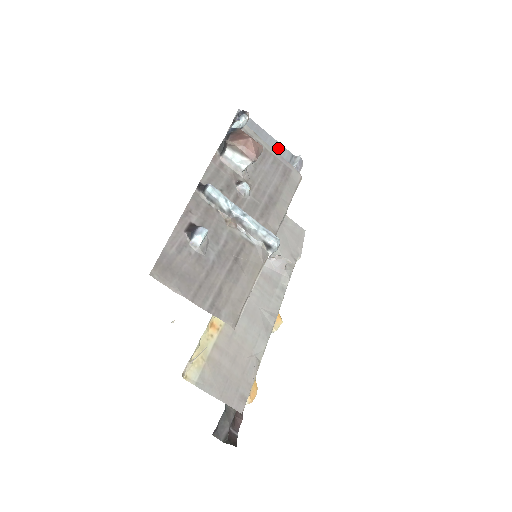
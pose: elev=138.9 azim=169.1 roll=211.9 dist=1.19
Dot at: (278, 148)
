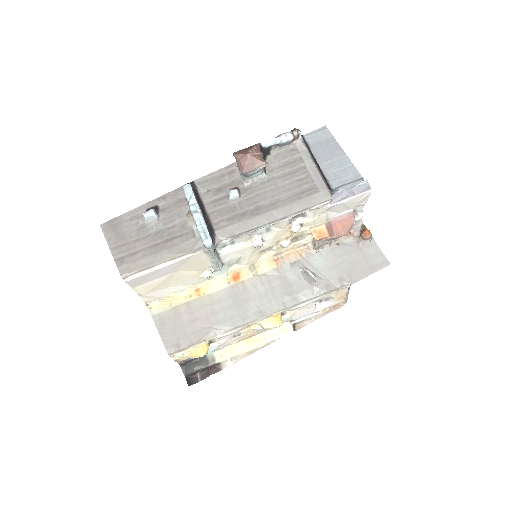
Dot at: (344, 168)
